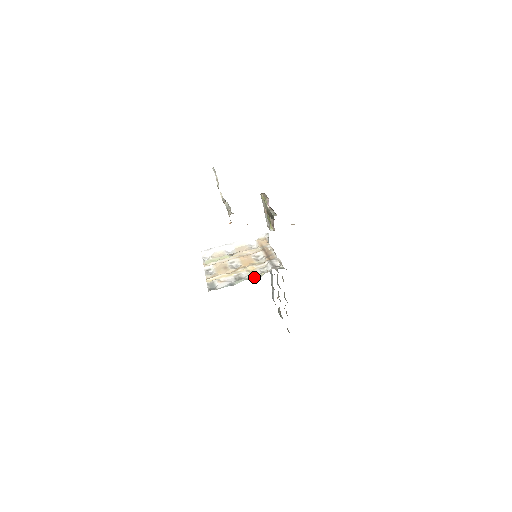
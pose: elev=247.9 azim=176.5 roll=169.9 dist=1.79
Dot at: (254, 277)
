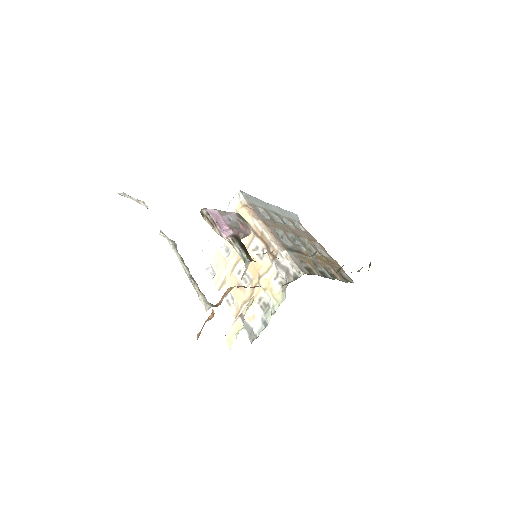
Dot at: (278, 303)
